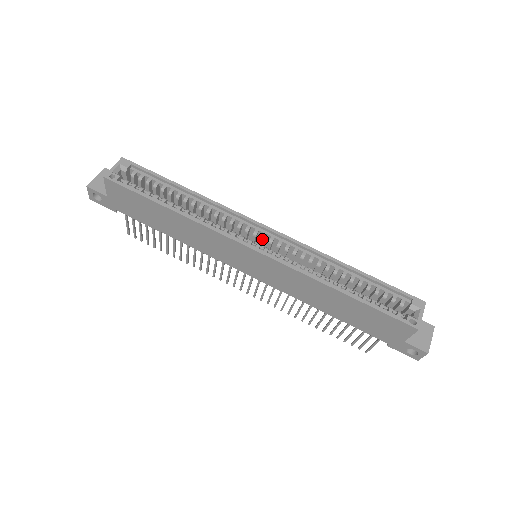
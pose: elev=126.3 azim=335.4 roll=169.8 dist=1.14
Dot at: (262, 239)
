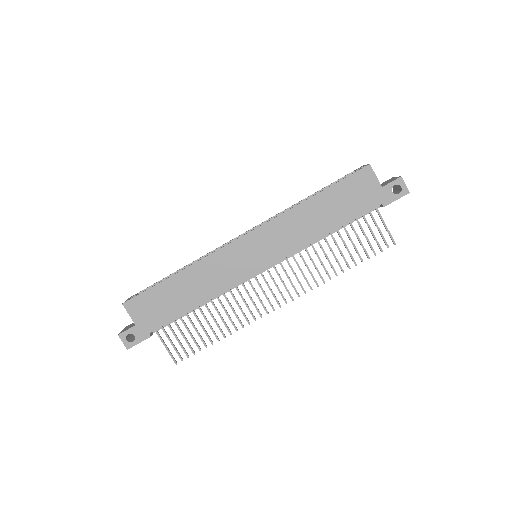
Dot at: occluded
